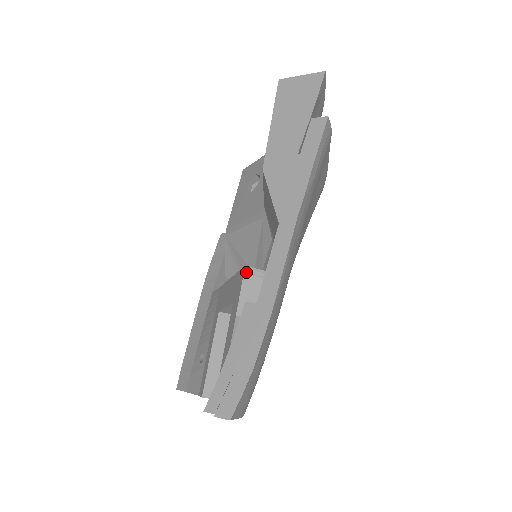
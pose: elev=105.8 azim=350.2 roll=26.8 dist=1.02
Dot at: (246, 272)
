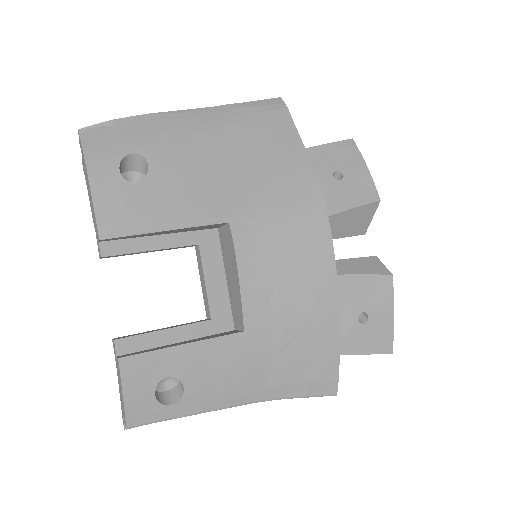
Dot at: occluded
